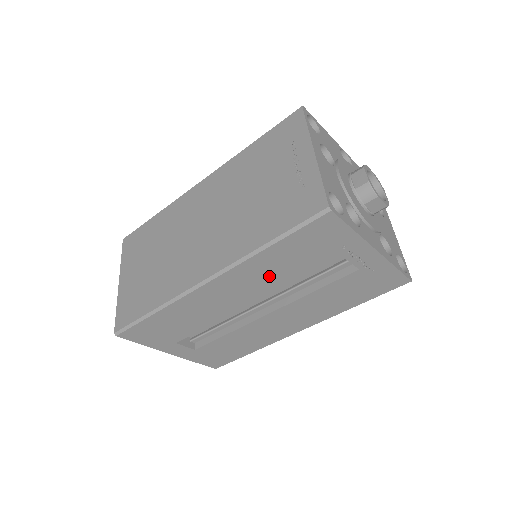
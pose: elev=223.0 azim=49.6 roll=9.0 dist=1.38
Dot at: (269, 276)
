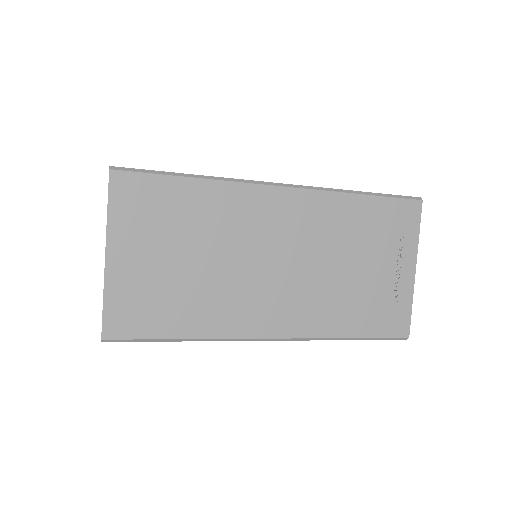
Dot at: occluded
